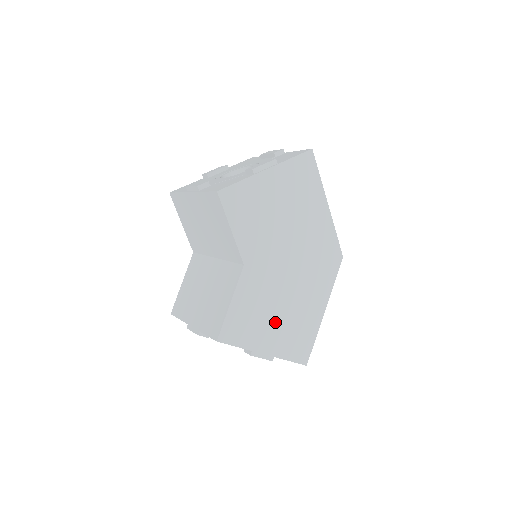
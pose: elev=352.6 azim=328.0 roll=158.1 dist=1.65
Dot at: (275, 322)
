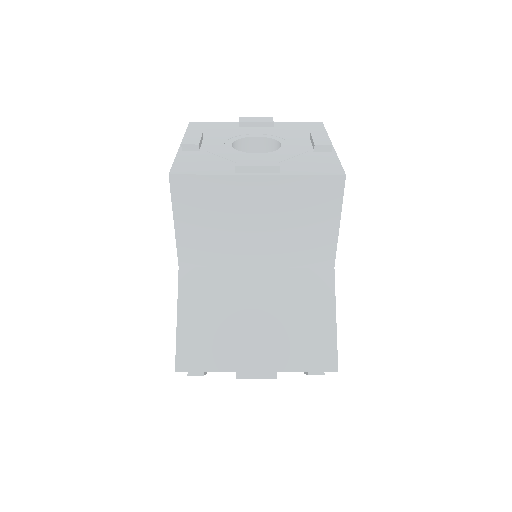
Dot at: occluded
